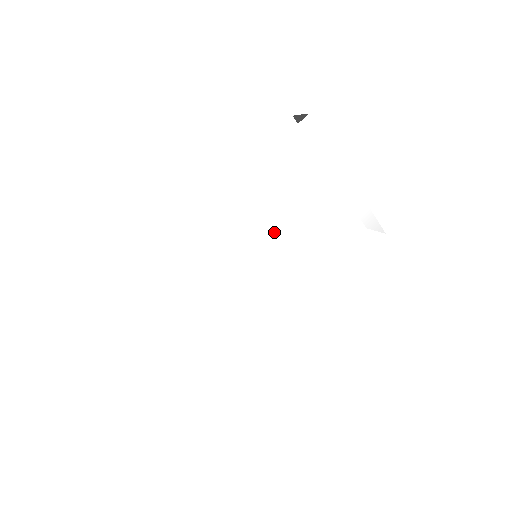
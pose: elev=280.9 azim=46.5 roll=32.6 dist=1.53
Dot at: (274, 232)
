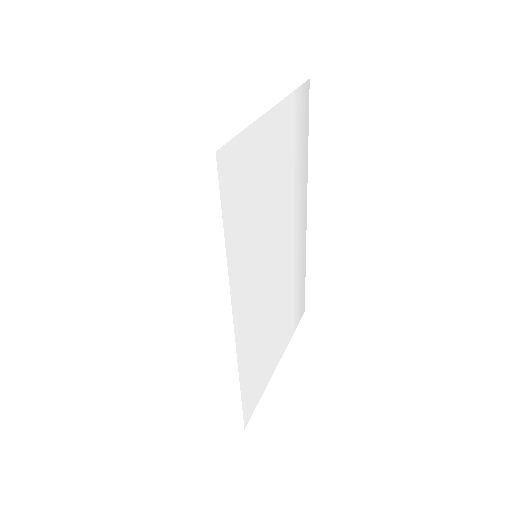
Dot at: (268, 242)
